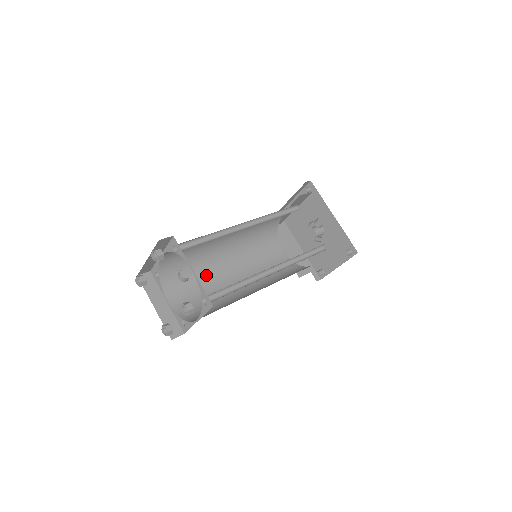
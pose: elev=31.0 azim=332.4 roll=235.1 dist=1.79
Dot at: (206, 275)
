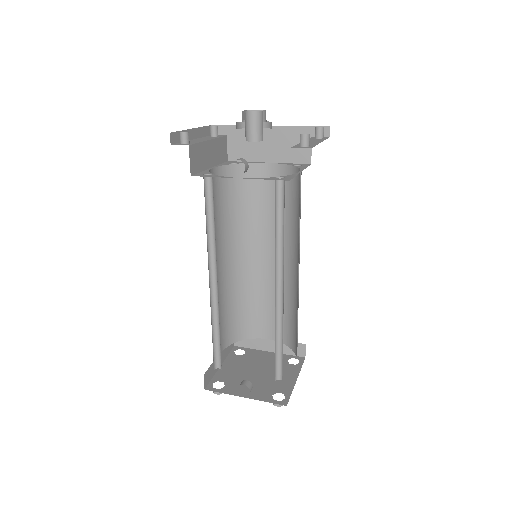
Dot at: (258, 288)
